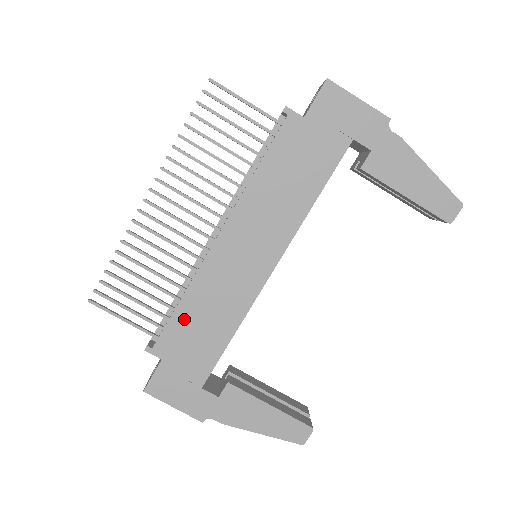
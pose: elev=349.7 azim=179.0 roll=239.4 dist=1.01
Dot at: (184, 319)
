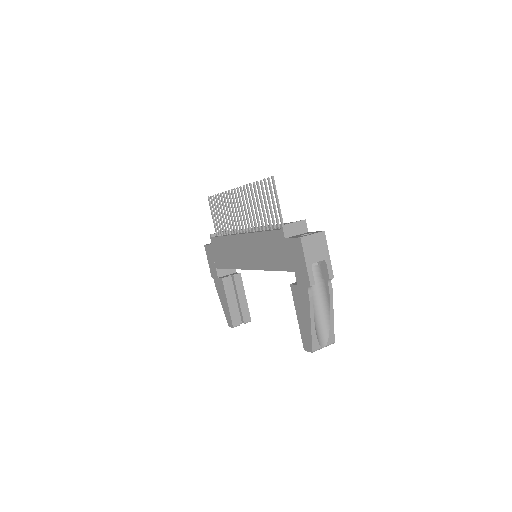
Dot at: (222, 243)
